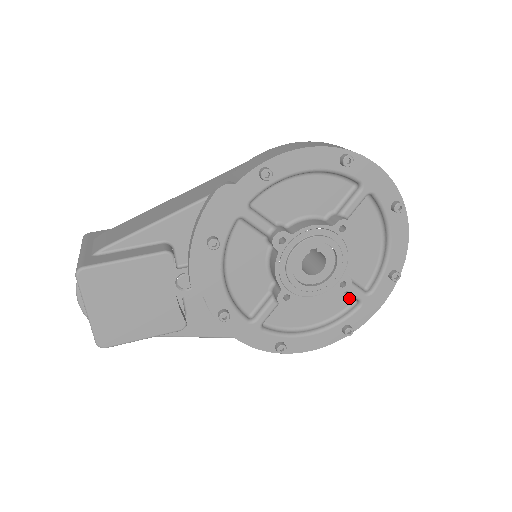
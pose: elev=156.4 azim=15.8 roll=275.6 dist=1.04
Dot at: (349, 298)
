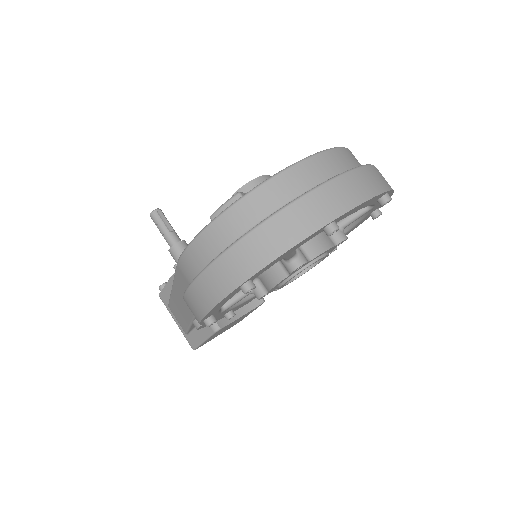
Dot at: occluded
